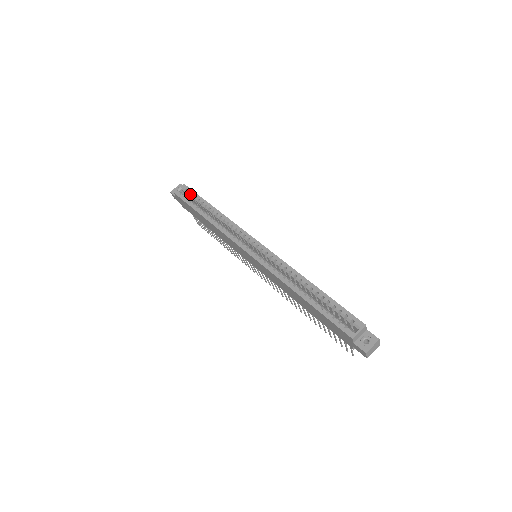
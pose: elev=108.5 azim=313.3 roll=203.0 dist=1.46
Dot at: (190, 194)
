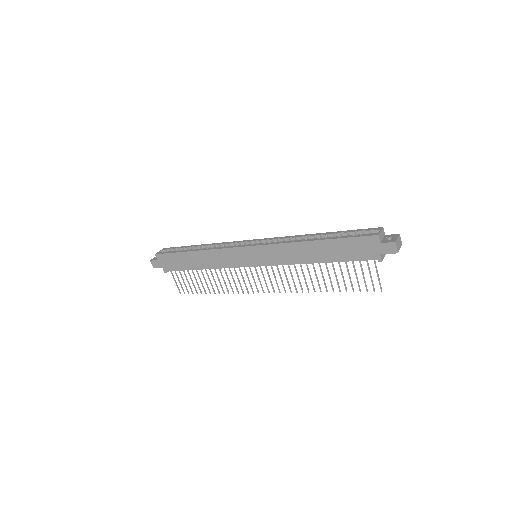
Dot at: (173, 249)
